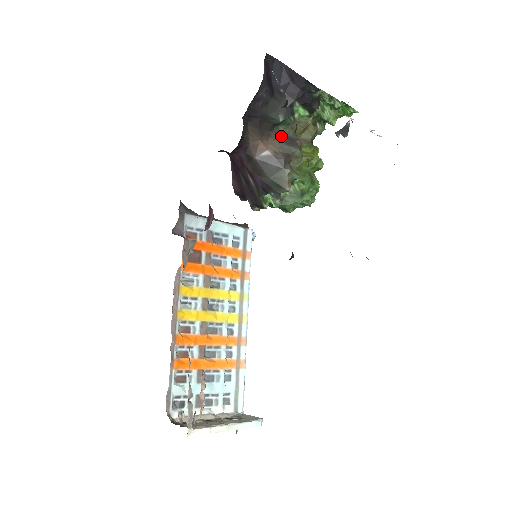
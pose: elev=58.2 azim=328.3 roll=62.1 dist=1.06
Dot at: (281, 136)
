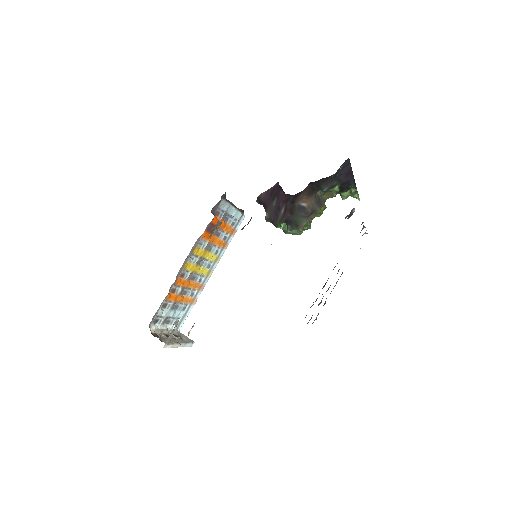
Dot at: (317, 196)
